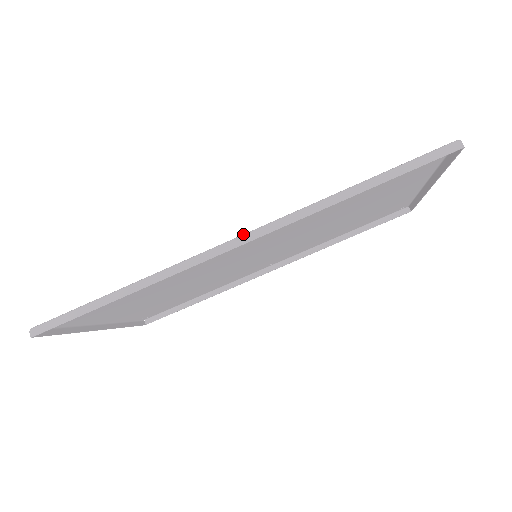
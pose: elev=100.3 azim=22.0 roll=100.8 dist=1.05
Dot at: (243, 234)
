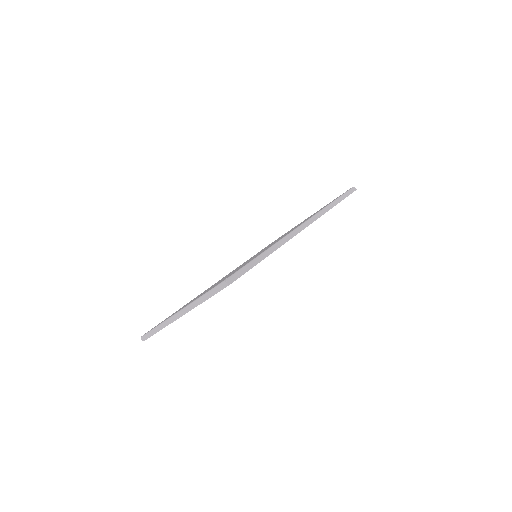
Dot at: (306, 221)
